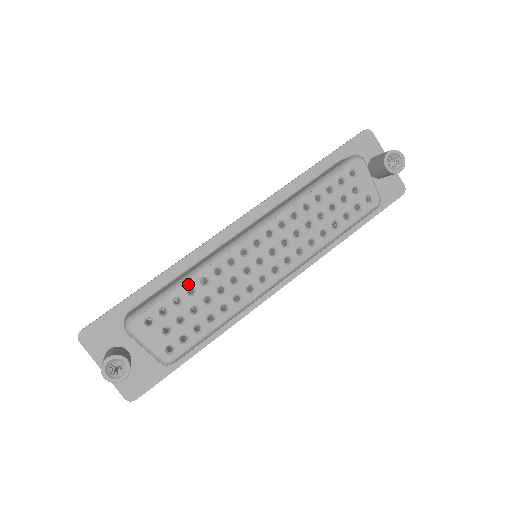
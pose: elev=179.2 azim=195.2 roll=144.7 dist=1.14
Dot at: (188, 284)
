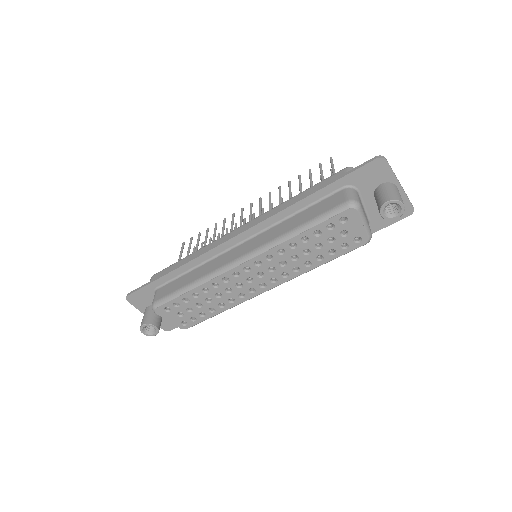
Dot at: (193, 291)
